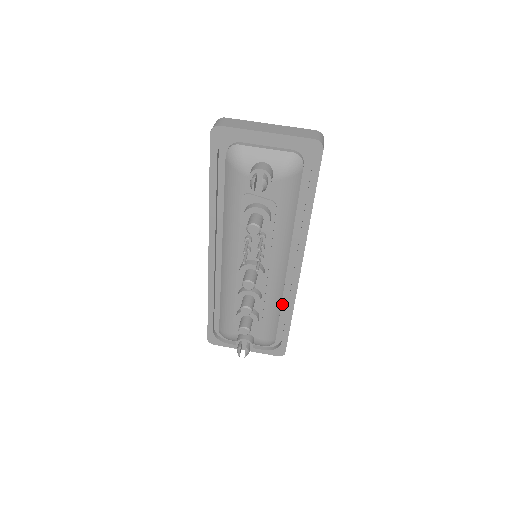
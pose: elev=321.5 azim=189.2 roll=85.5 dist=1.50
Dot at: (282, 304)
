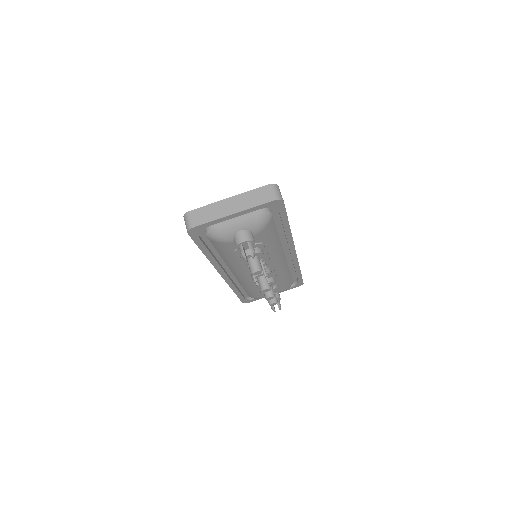
Dot at: (289, 267)
